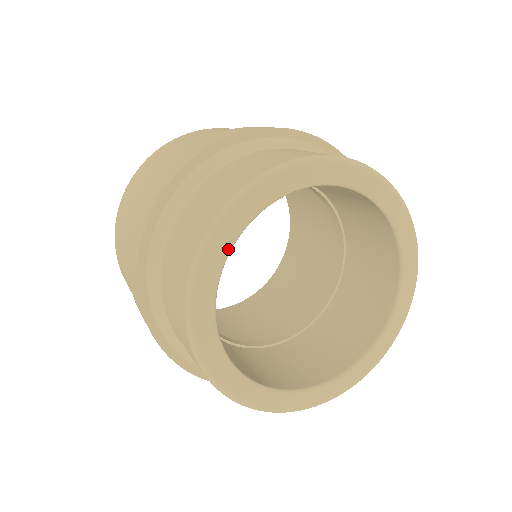
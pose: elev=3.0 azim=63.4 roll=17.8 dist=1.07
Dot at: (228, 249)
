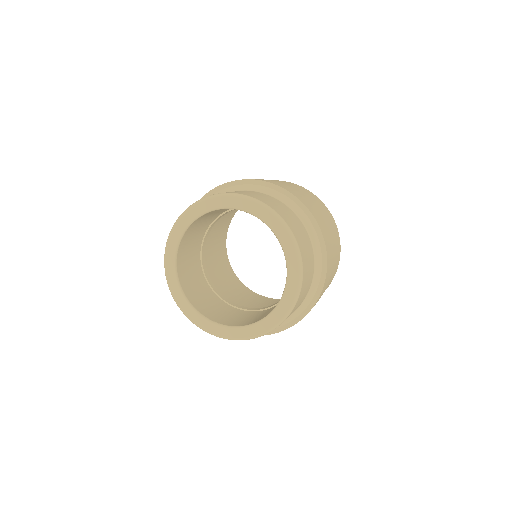
Dot at: (178, 242)
